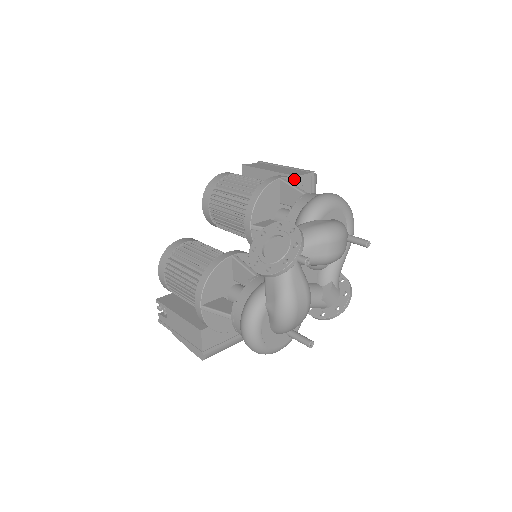
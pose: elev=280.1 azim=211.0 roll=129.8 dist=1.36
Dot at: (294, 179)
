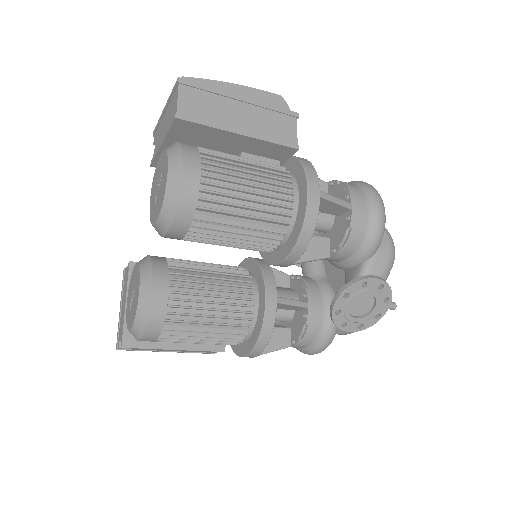
Dot at: (316, 172)
